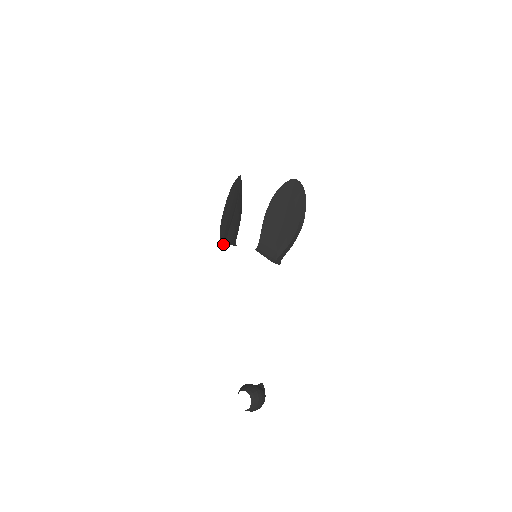
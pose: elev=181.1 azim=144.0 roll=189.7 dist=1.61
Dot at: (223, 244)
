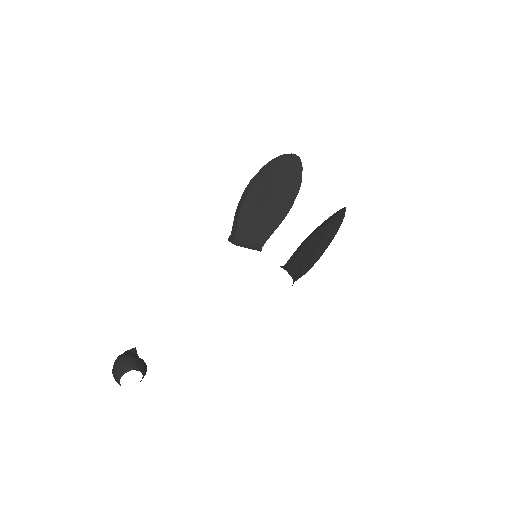
Dot at: (258, 249)
